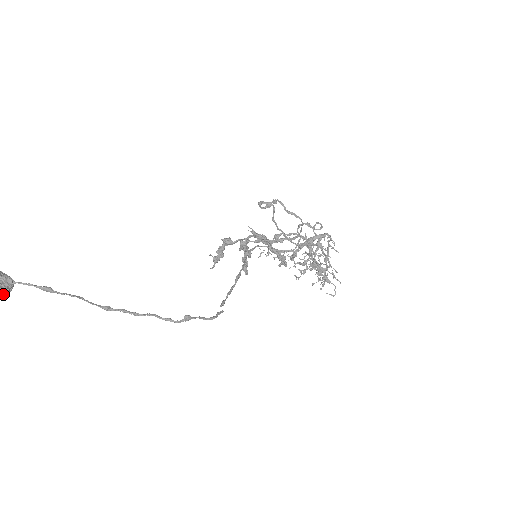
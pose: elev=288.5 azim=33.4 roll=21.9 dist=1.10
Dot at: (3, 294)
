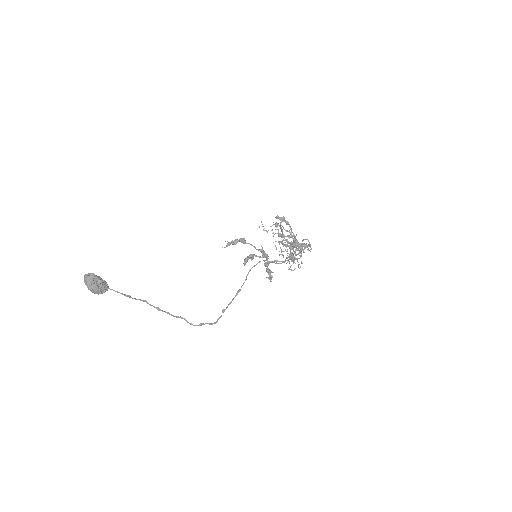
Dot at: (101, 292)
